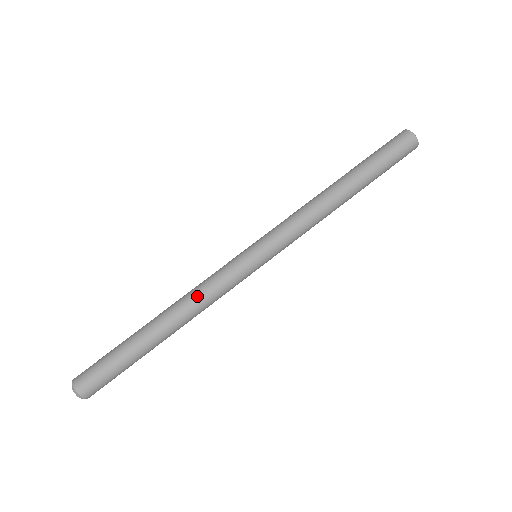
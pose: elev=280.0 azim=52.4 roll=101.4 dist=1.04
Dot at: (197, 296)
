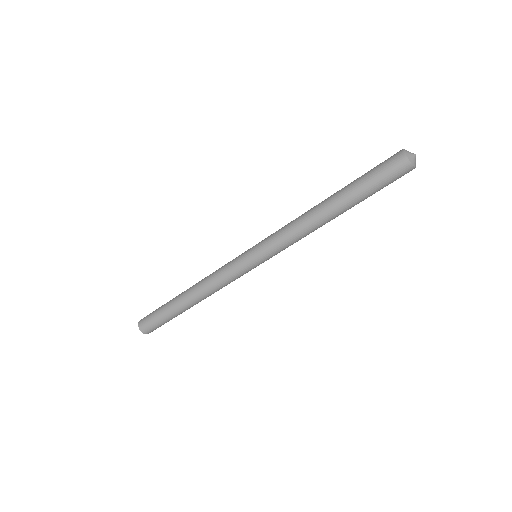
Dot at: (212, 286)
